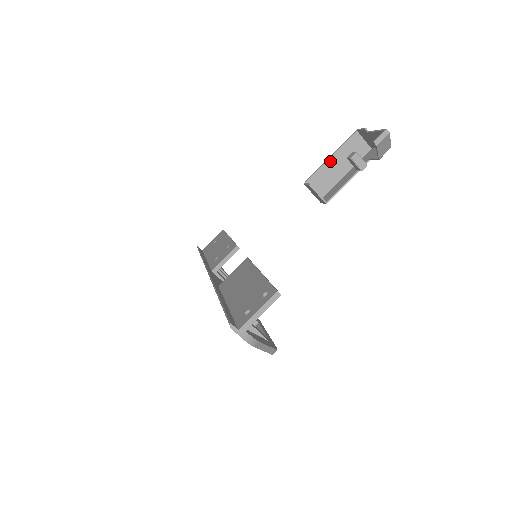
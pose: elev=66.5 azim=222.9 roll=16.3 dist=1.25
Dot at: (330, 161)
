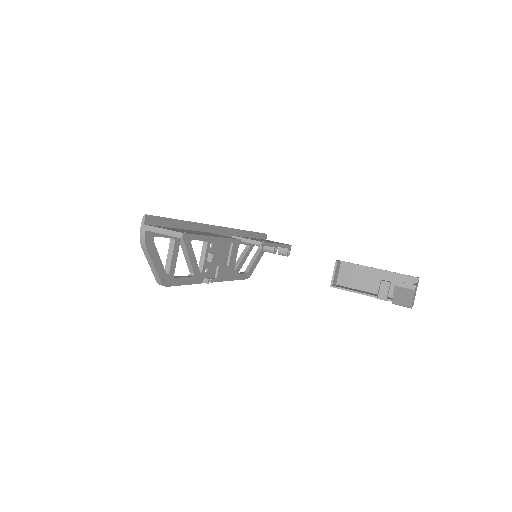
Dot at: (374, 271)
